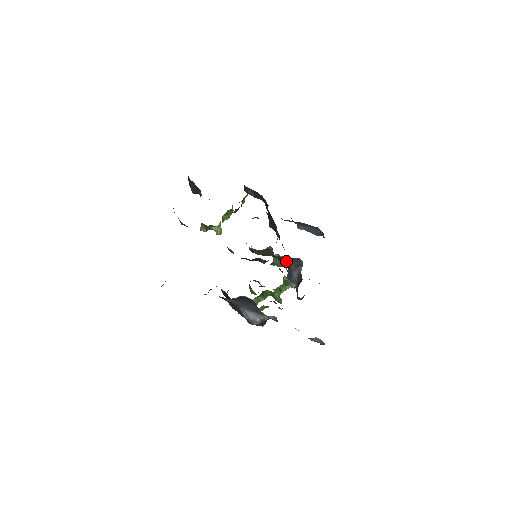
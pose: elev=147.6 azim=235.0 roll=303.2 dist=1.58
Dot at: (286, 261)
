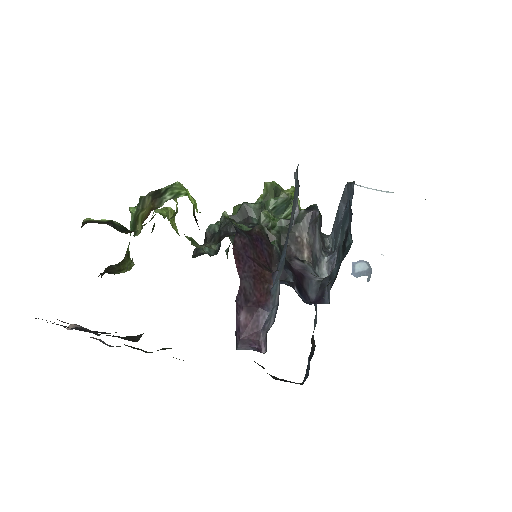
Dot at: (299, 238)
